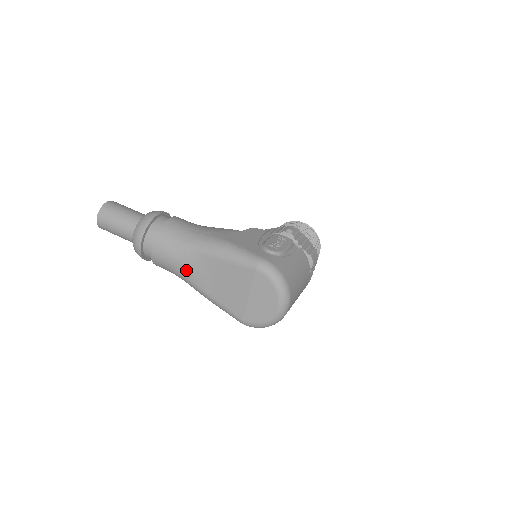
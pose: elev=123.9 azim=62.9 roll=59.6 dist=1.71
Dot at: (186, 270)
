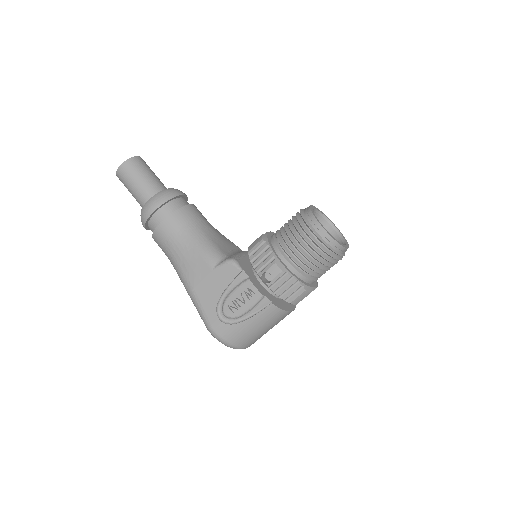
Dot at: occluded
